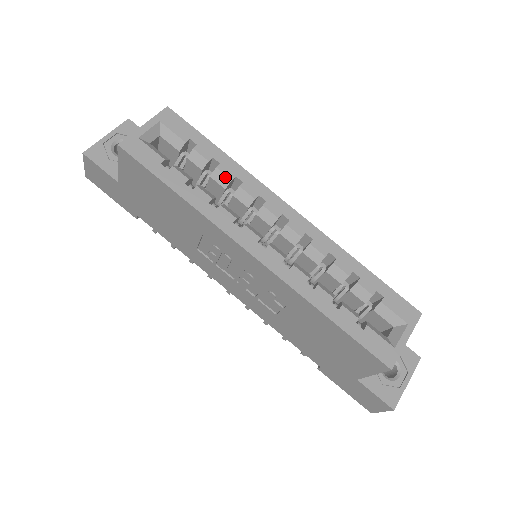
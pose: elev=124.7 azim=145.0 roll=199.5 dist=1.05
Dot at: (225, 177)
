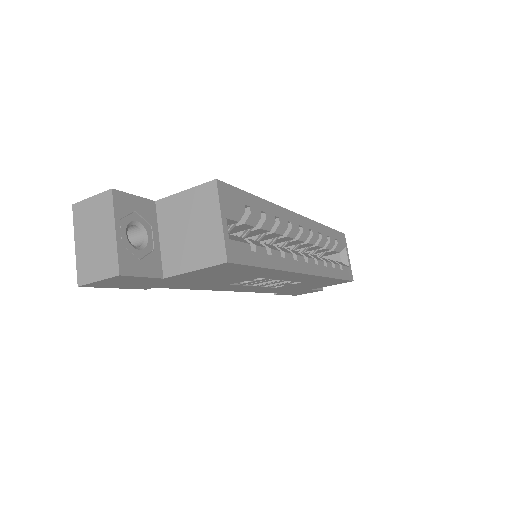
Dot at: (271, 222)
